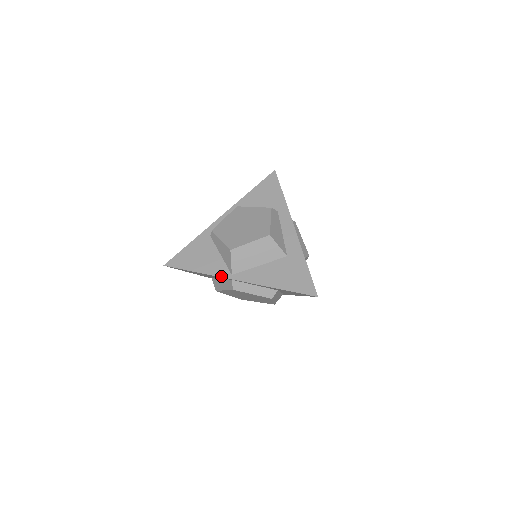
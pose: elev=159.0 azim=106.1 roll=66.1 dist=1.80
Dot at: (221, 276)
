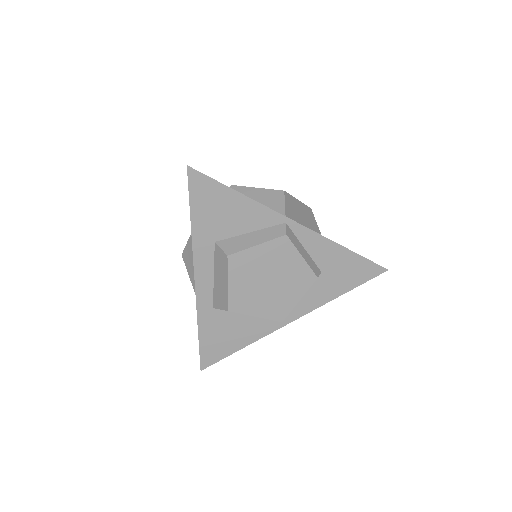
Dot at: occluded
